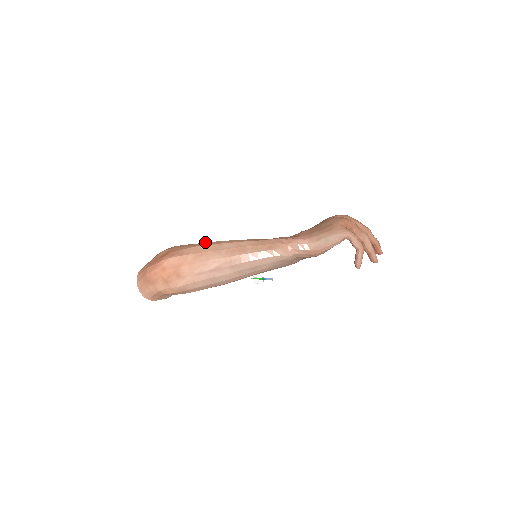
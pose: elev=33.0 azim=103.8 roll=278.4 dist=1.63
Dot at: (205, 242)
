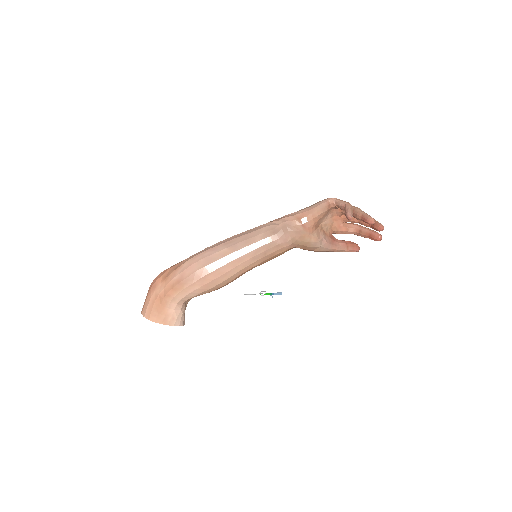
Dot at: occluded
